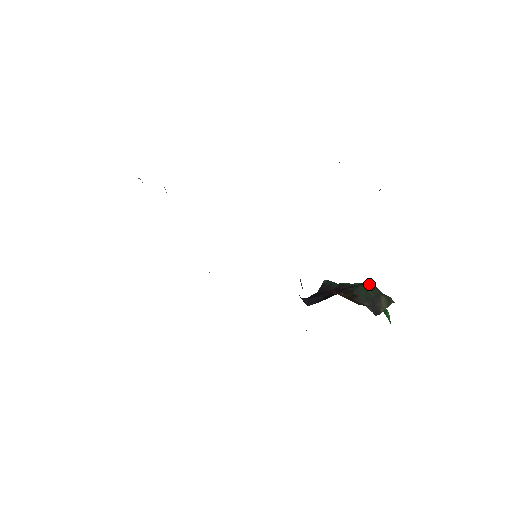
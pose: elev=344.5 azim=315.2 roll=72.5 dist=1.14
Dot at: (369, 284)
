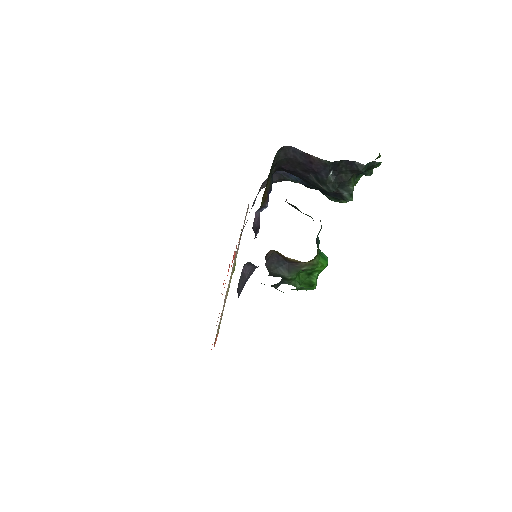
Dot at: occluded
